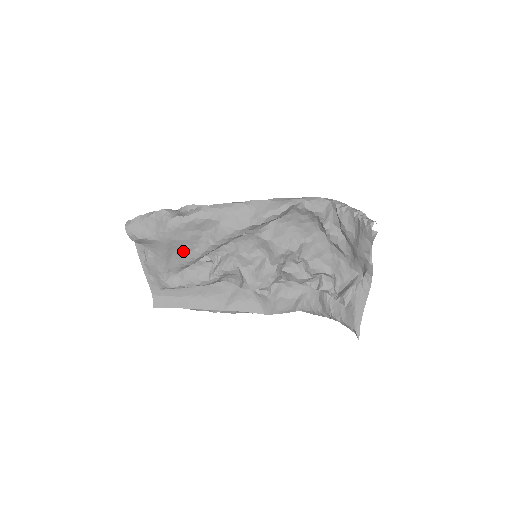
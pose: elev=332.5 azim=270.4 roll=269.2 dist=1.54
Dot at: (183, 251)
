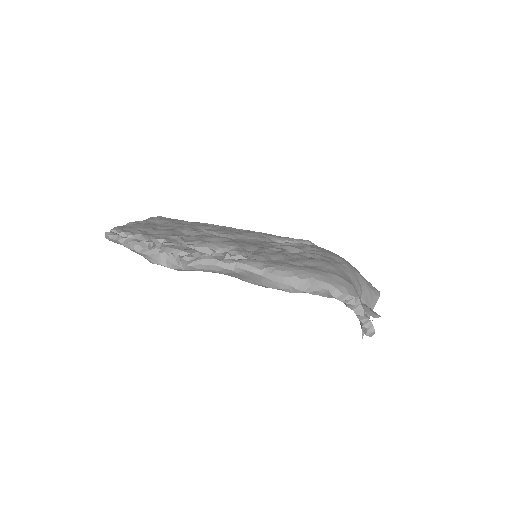
Dot at: occluded
